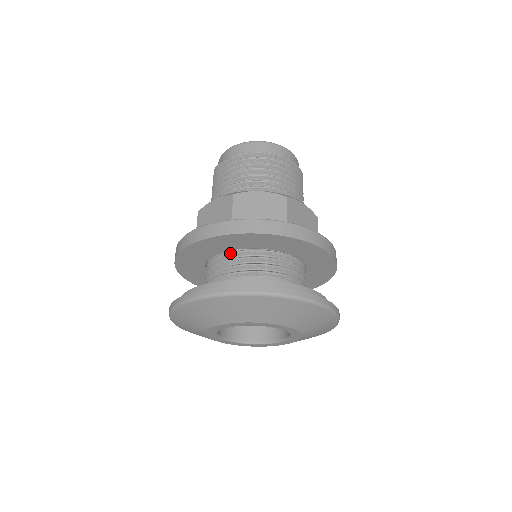
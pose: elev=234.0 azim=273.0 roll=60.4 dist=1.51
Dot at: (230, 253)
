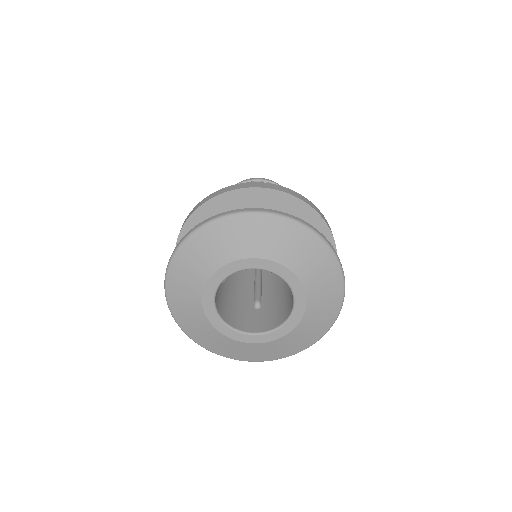
Dot at: occluded
